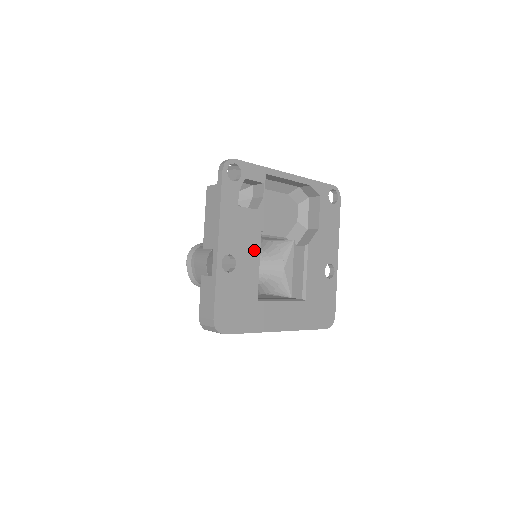
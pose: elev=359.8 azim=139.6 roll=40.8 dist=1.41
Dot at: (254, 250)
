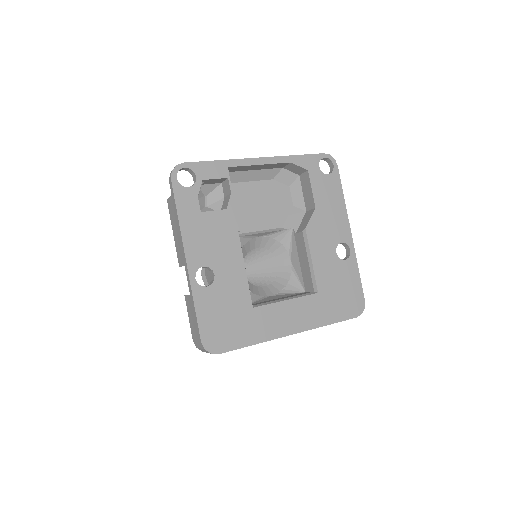
Dot at: (234, 254)
